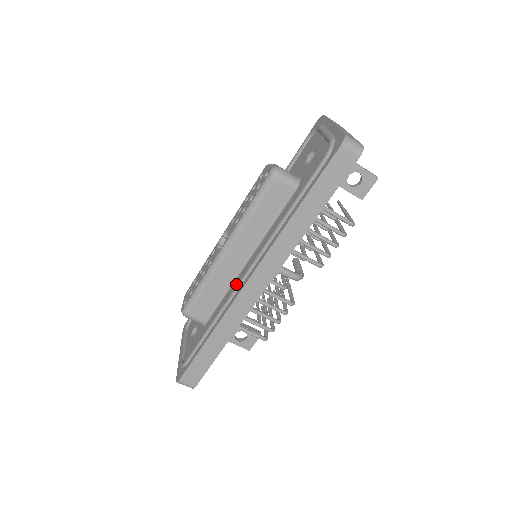
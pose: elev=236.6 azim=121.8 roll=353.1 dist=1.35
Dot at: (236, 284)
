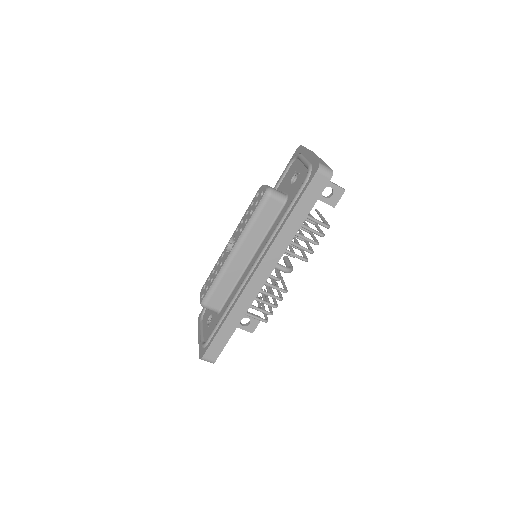
Dot at: (243, 278)
